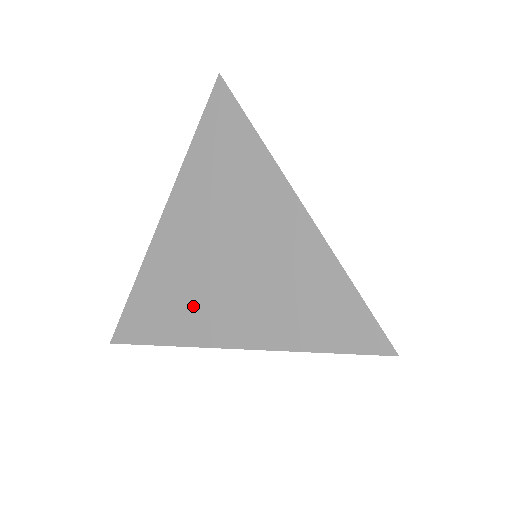
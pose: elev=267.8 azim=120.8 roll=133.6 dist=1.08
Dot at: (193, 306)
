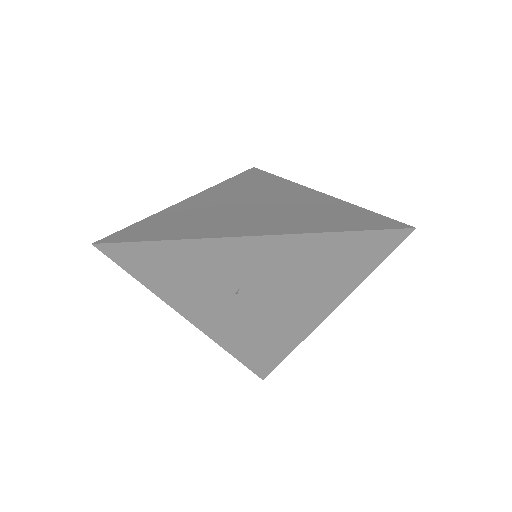
Dot at: (212, 222)
